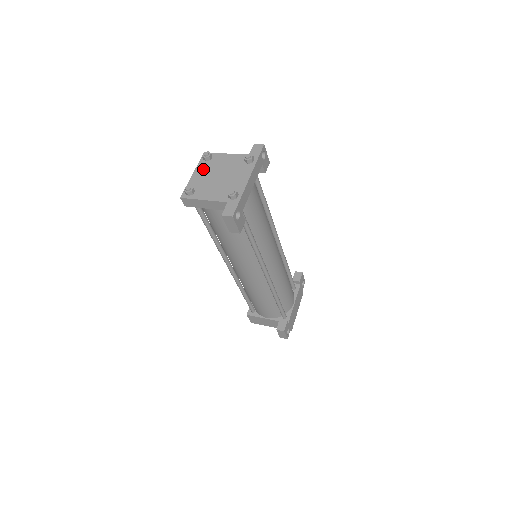
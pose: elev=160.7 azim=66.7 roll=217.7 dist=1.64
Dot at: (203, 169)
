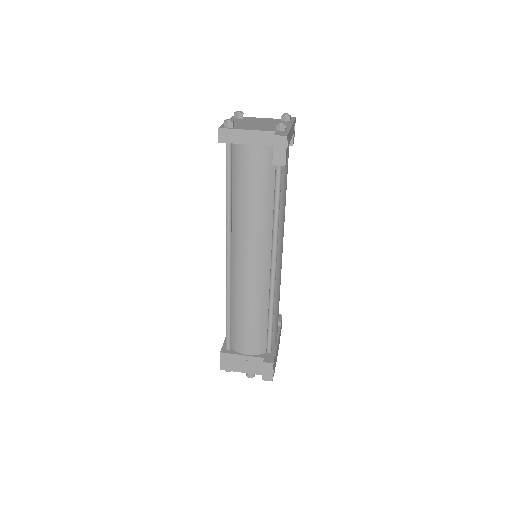
Dot at: (237, 120)
